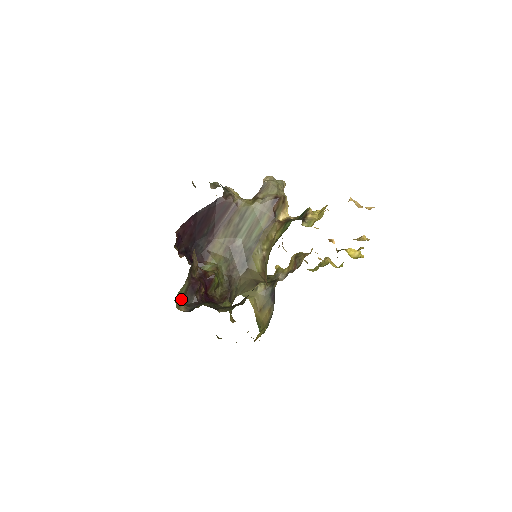
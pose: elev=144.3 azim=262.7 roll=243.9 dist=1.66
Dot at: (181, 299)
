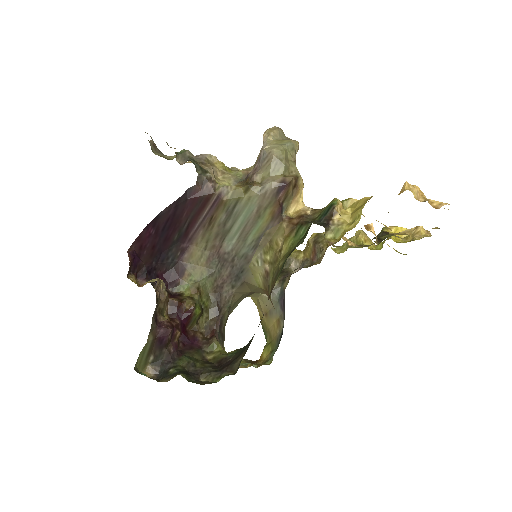
Dot at: (145, 359)
